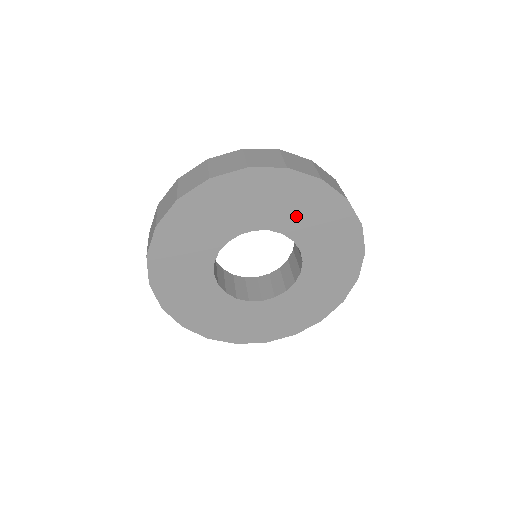
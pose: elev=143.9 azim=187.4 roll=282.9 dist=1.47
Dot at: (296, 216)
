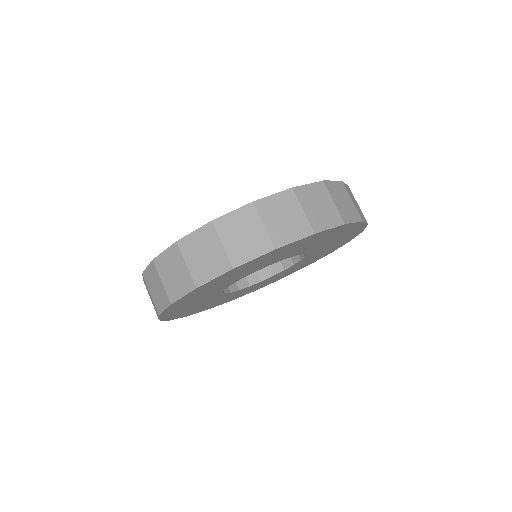
Dot at: (248, 271)
